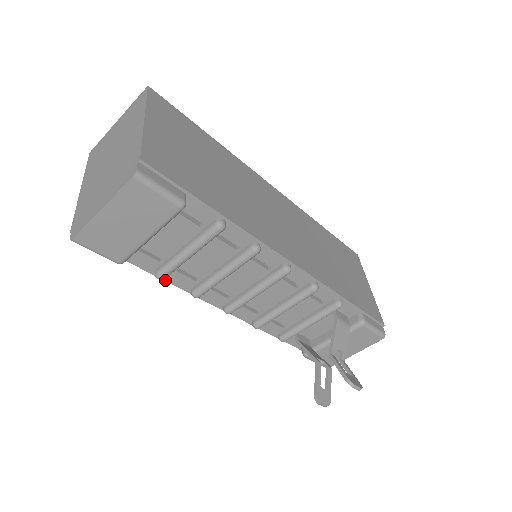
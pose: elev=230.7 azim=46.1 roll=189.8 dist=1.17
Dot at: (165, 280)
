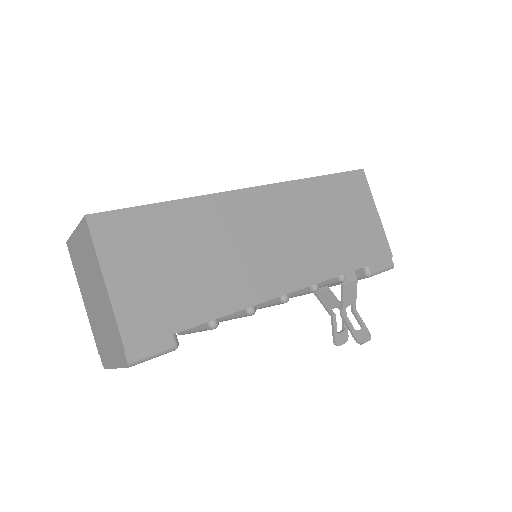
Dot at: occluded
